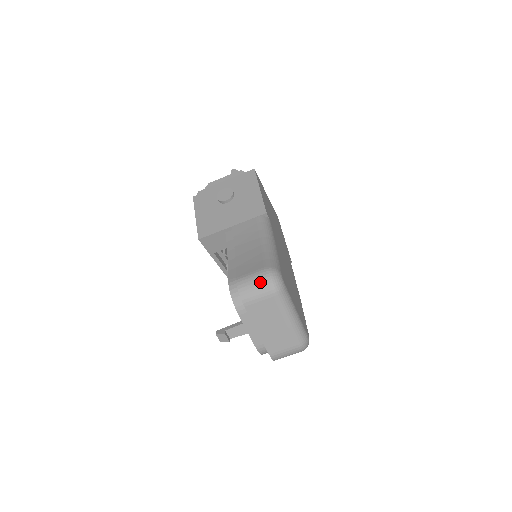
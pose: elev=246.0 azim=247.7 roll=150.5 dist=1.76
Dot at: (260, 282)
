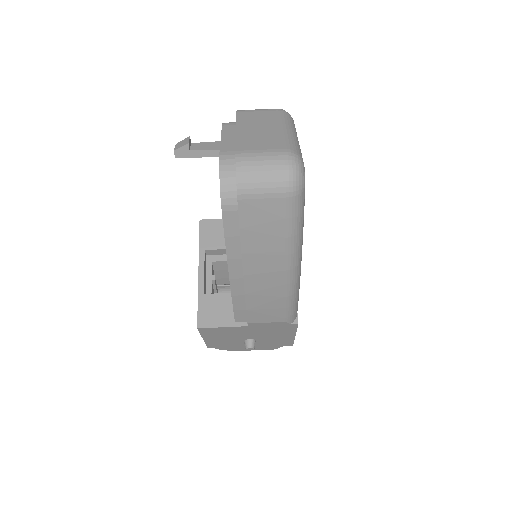
Dot at: occluded
